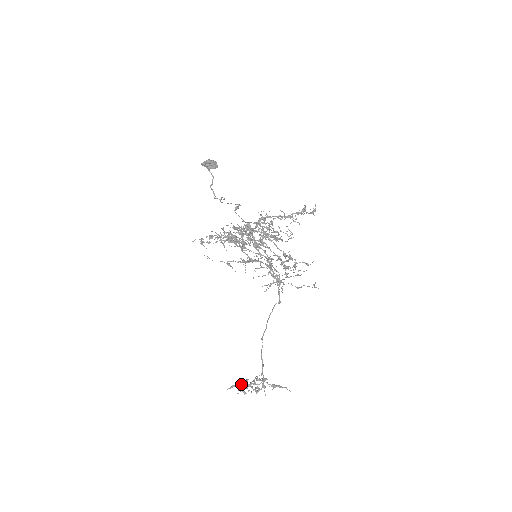
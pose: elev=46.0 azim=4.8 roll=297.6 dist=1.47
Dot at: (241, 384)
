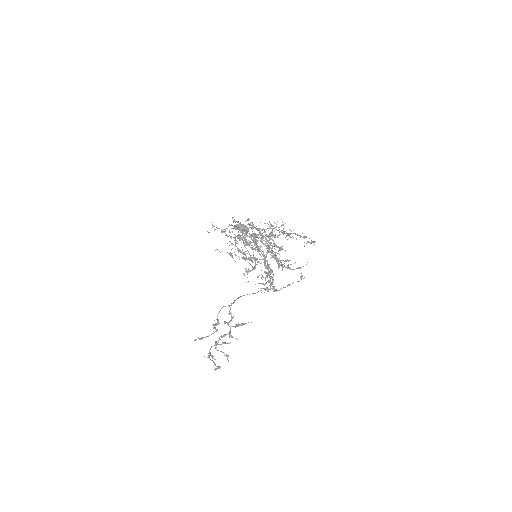
Dot at: occluded
